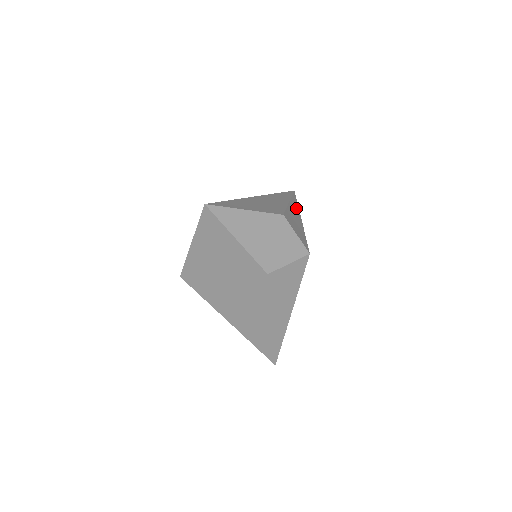
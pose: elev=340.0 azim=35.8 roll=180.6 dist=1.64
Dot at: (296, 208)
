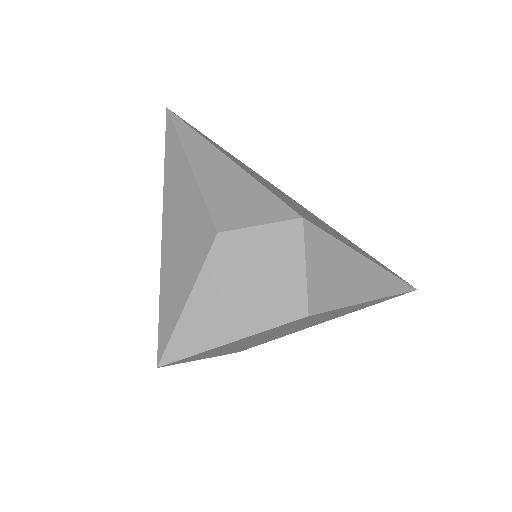
Dot at: (202, 149)
